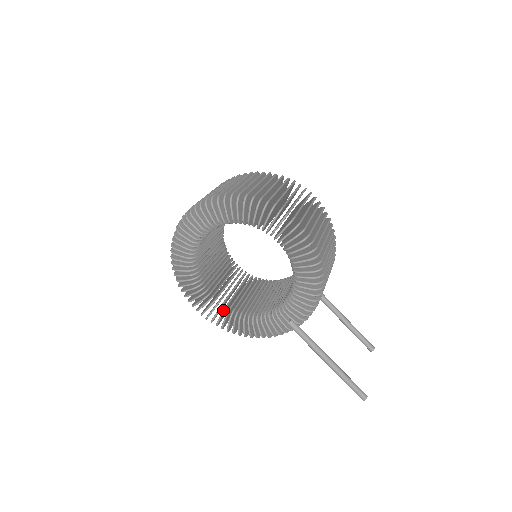
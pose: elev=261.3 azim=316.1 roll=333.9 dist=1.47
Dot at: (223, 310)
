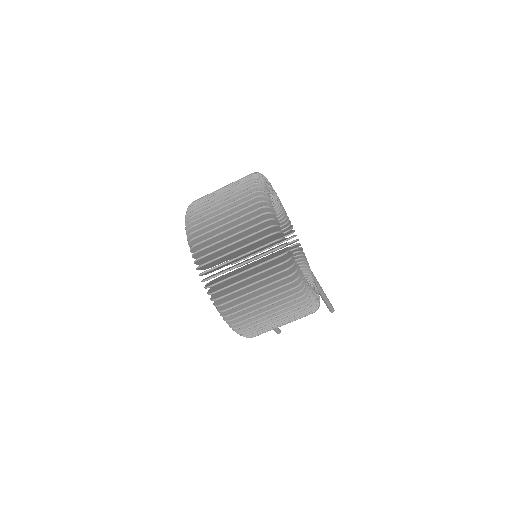
Dot at: occluded
